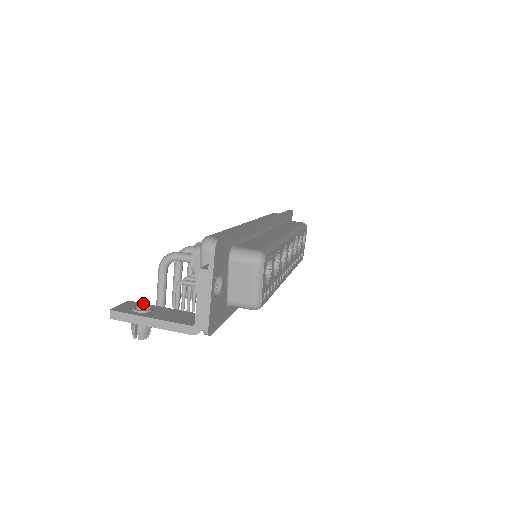
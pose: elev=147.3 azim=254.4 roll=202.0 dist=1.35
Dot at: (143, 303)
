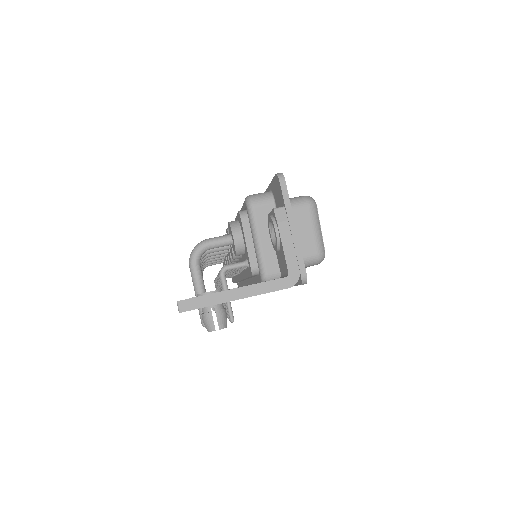
Dot at: occluded
